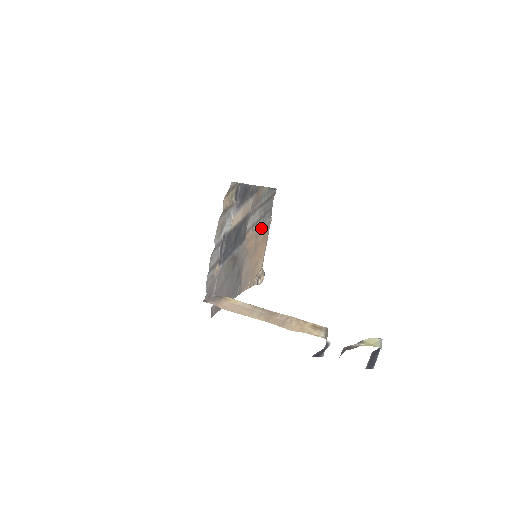
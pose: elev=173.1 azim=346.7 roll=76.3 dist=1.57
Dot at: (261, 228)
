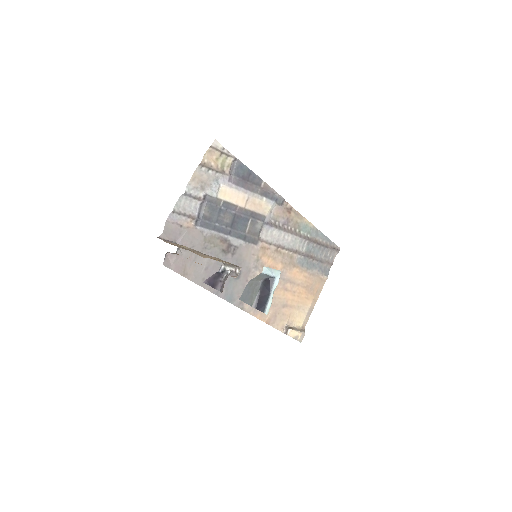
Dot at: (299, 266)
